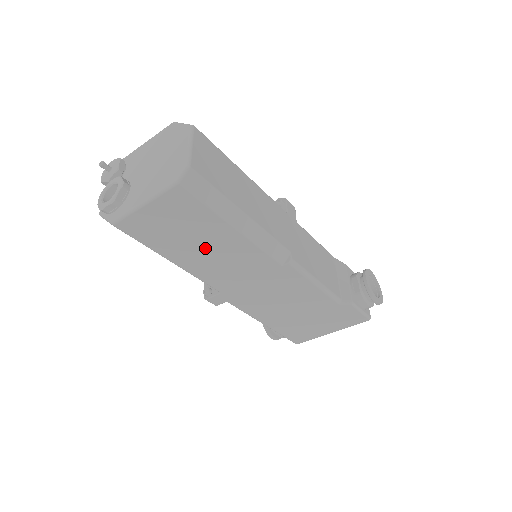
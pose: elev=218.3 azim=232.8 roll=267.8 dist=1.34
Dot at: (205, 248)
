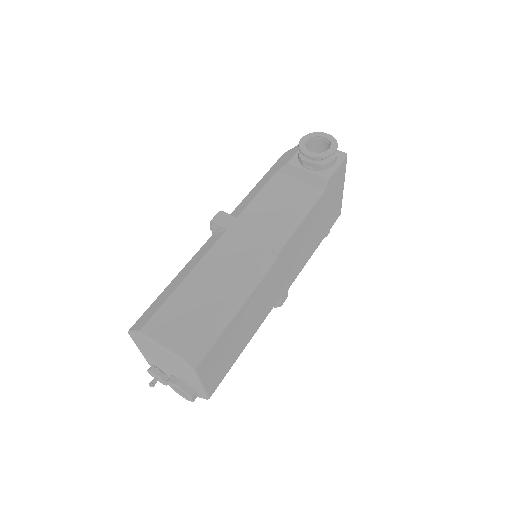
Dot at: (245, 327)
